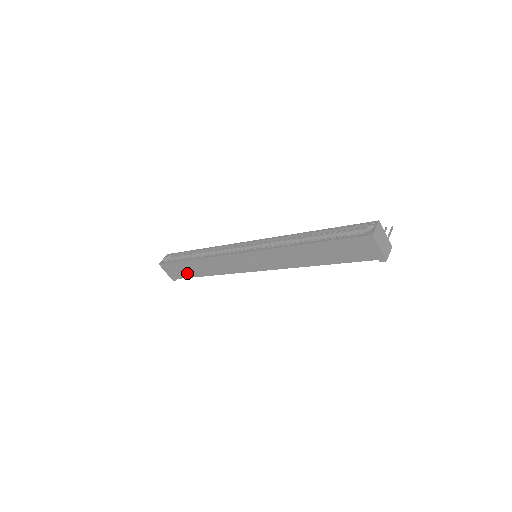
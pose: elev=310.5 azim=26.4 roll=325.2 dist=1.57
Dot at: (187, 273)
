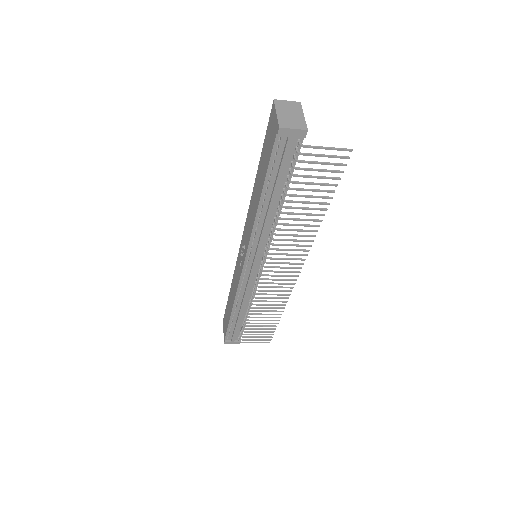
Dot at: occluded
